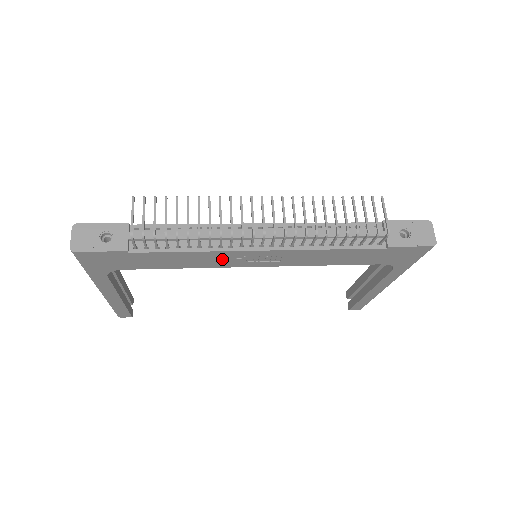
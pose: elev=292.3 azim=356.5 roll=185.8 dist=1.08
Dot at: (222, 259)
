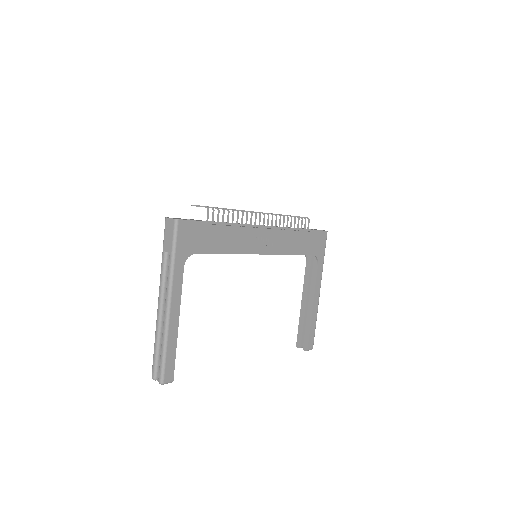
Dot at: (247, 240)
